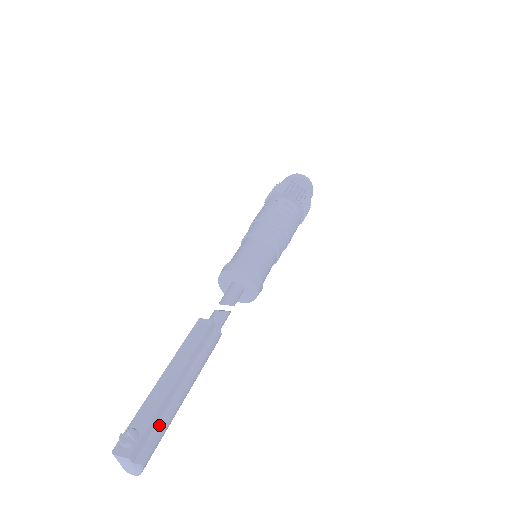
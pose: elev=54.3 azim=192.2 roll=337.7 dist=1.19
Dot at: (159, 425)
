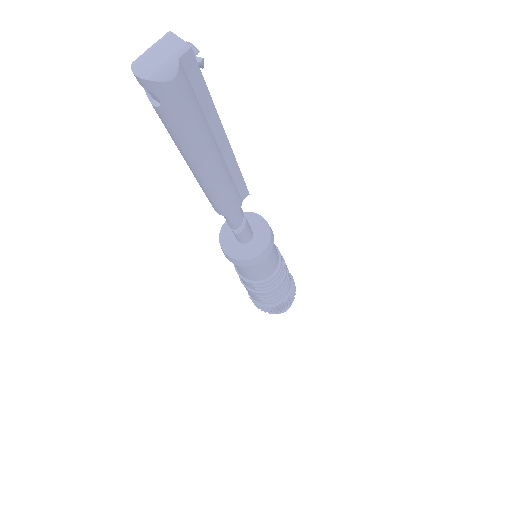
Dot at: (200, 110)
